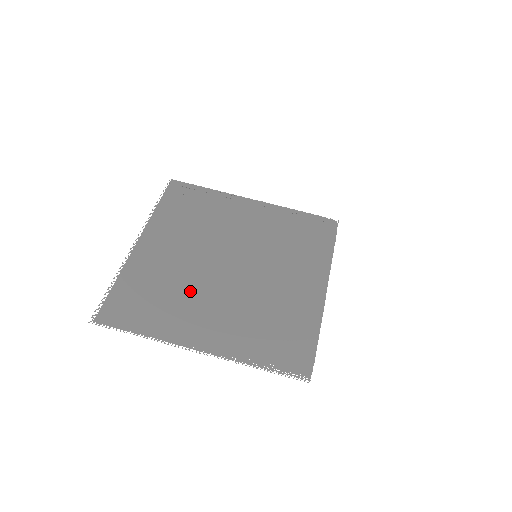
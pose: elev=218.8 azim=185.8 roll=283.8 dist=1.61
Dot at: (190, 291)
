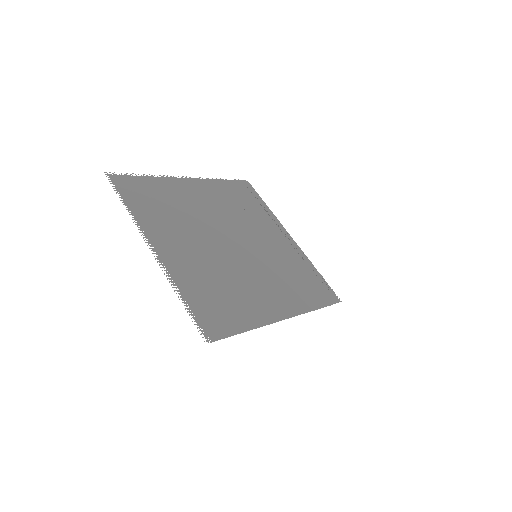
Dot at: (187, 224)
